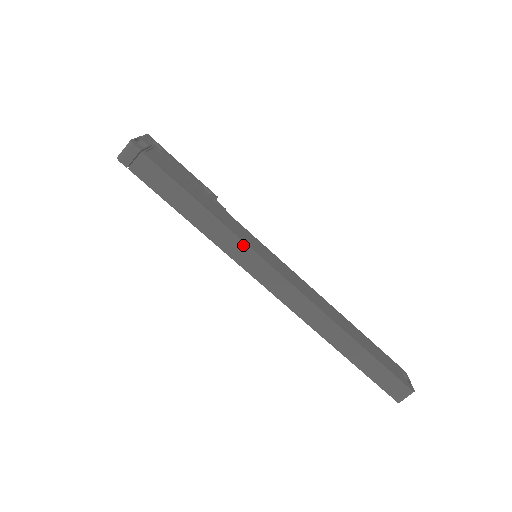
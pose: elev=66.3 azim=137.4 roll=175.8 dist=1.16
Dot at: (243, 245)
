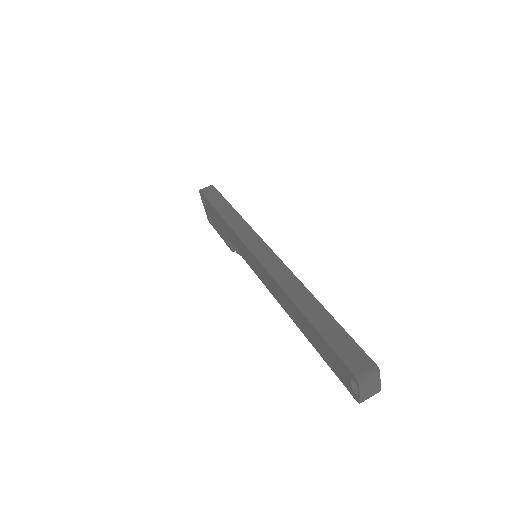
Dot at: (250, 229)
